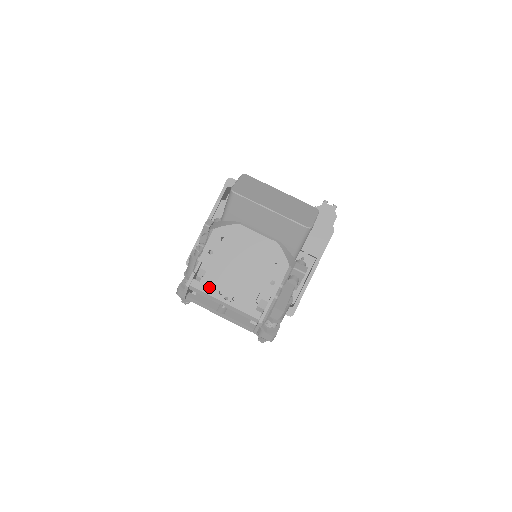
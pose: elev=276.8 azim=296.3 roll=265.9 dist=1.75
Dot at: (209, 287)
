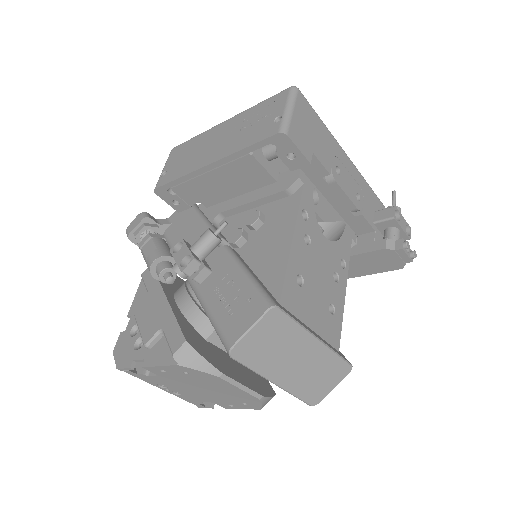
Dot at: (149, 380)
